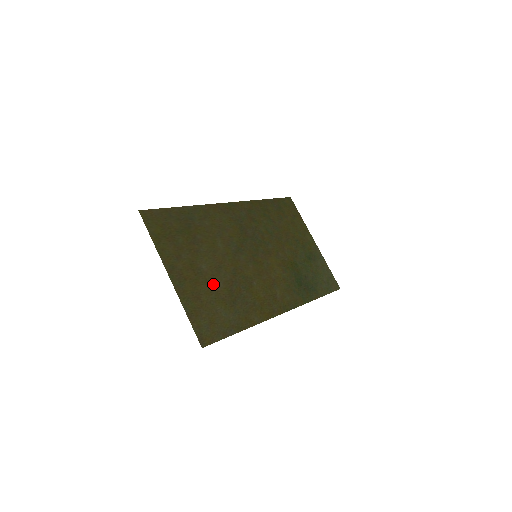
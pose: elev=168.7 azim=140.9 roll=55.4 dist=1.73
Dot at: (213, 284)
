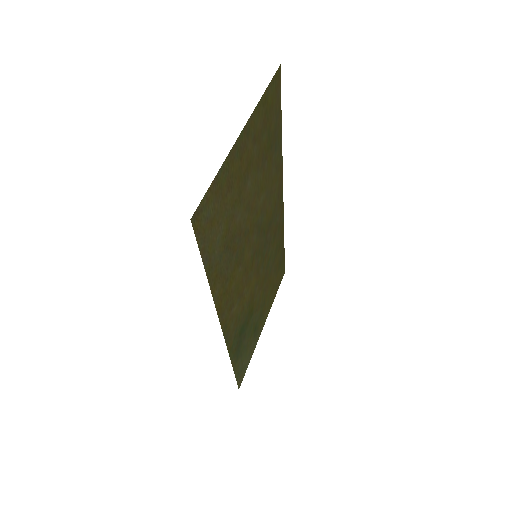
Dot at: (238, 205)
